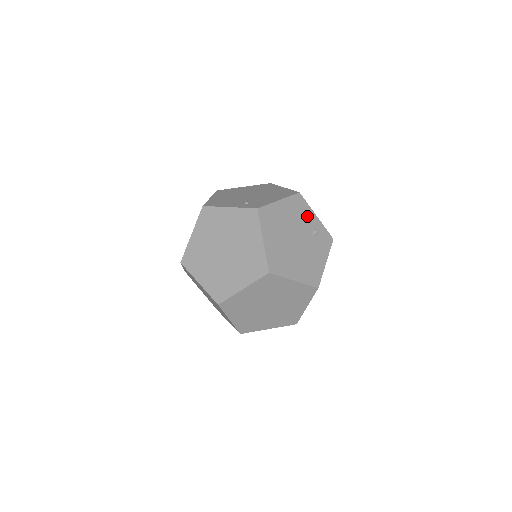
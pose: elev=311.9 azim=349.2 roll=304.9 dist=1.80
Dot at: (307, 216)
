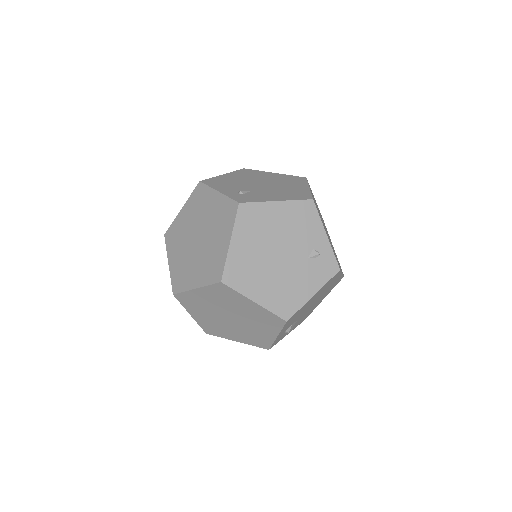
Dot at: (311, 231)
